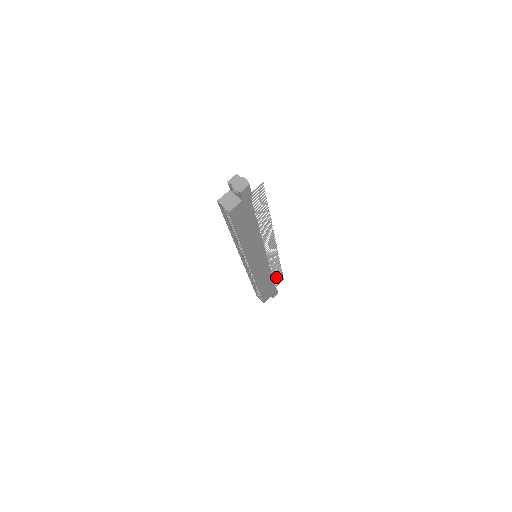
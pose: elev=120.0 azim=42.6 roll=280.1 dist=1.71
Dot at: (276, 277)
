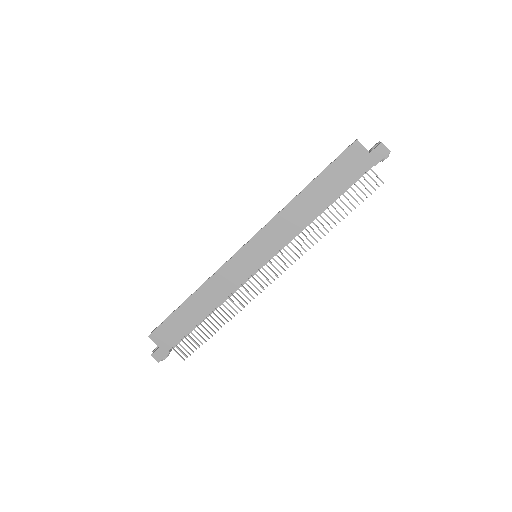
Dot at: occluded
